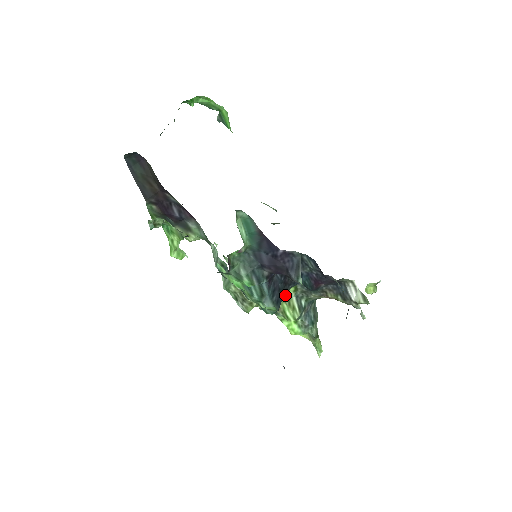
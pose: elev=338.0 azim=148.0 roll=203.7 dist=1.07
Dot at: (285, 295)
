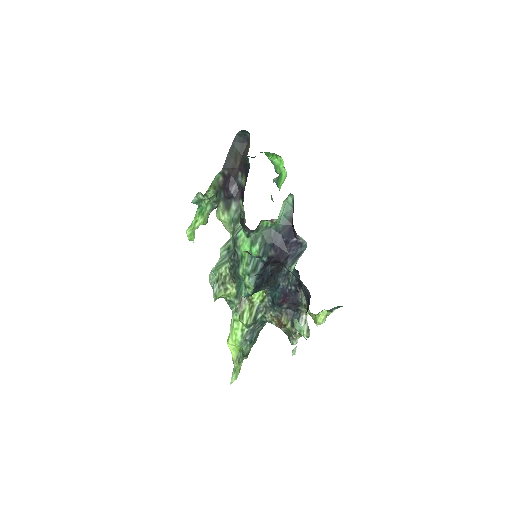
Dot at: (253, 299)
